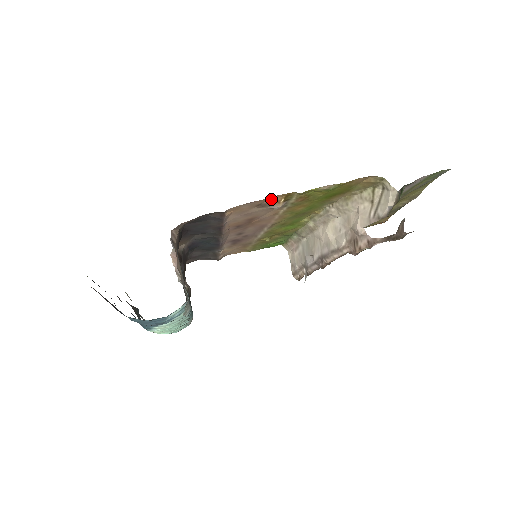
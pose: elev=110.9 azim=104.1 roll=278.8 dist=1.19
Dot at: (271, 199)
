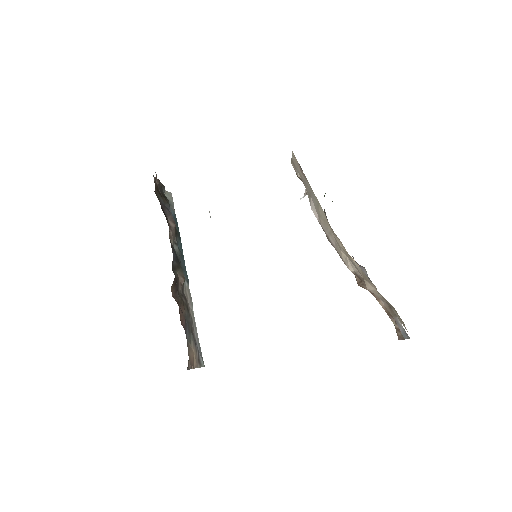
Dot at: occluded
